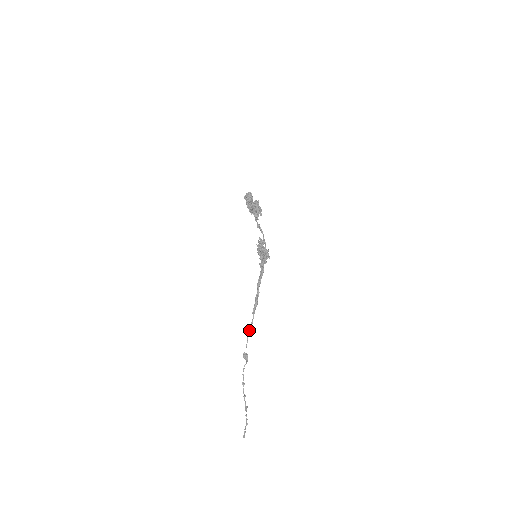
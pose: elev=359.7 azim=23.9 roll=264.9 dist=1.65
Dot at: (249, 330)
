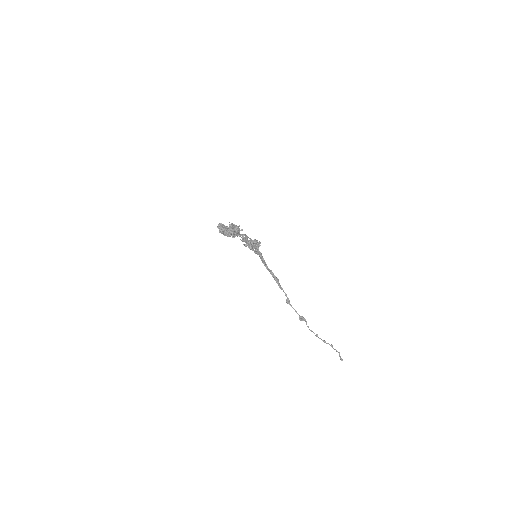
Dot at: (289, 301)
